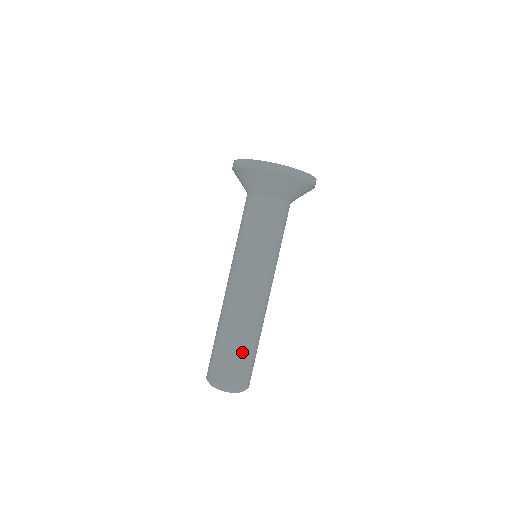
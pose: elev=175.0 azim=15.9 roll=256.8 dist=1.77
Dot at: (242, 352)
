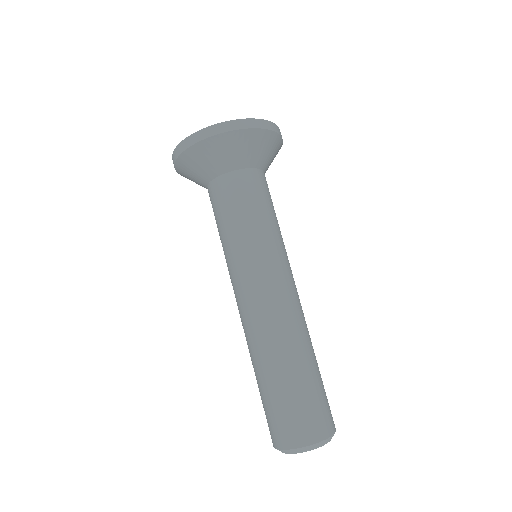
Dot at: (314, 379)
